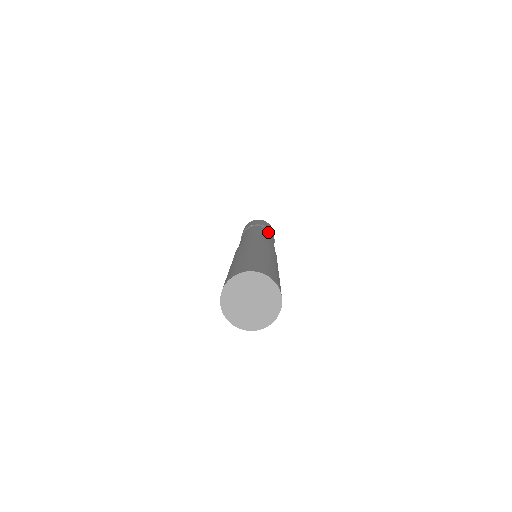
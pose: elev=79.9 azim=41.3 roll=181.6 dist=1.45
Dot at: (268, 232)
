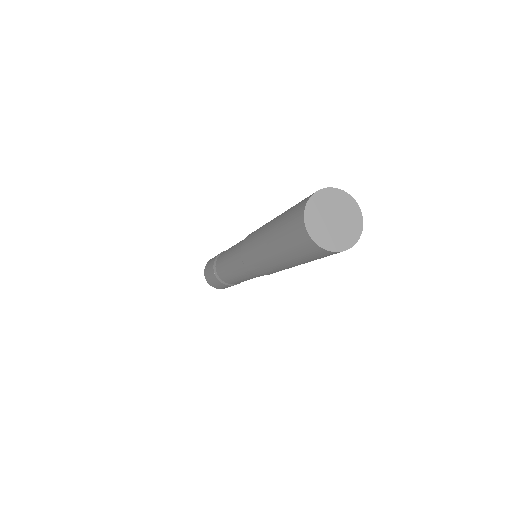
Dot at: occluded
